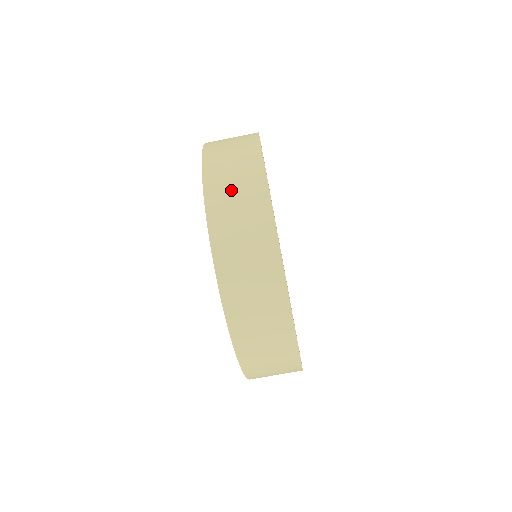
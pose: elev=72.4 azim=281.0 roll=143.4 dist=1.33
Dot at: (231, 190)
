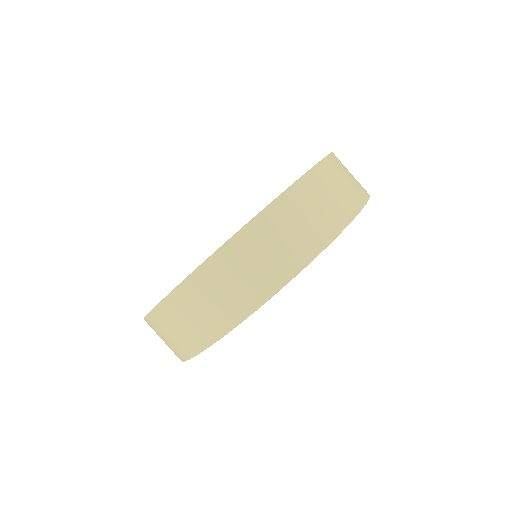
Dot at: (310, 208)
